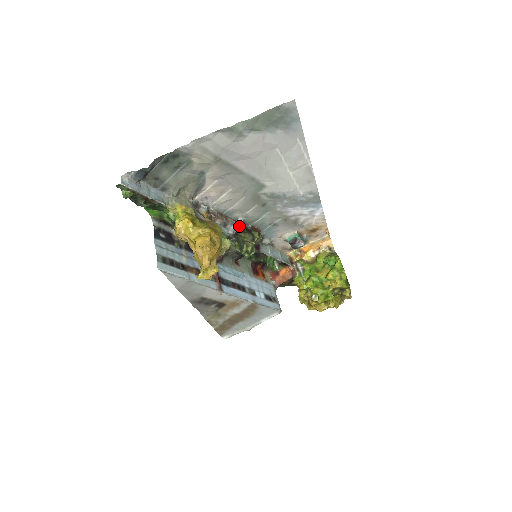
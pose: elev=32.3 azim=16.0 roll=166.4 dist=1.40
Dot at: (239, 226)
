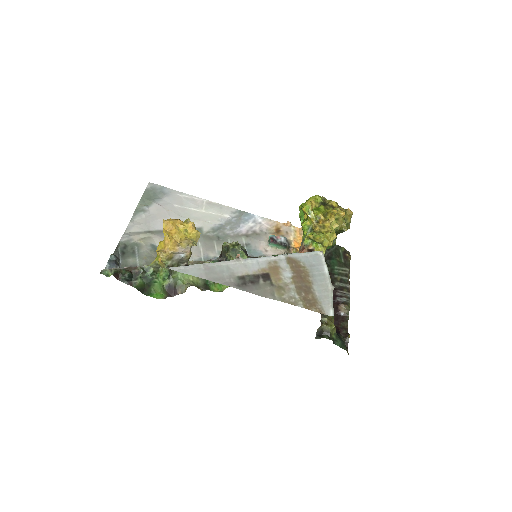
Dot at: occluded
